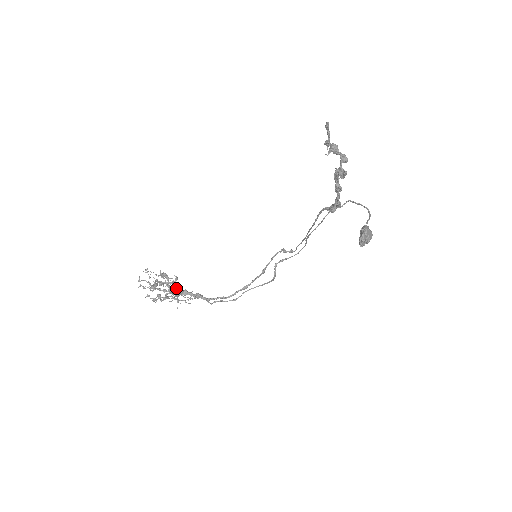
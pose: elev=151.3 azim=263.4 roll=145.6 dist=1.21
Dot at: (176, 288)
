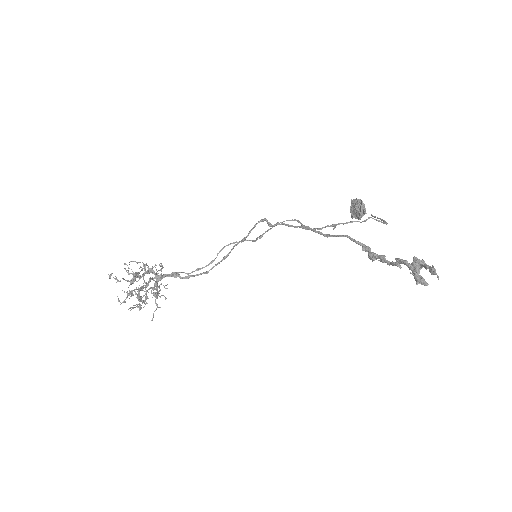
Dot at: (140, 267)
